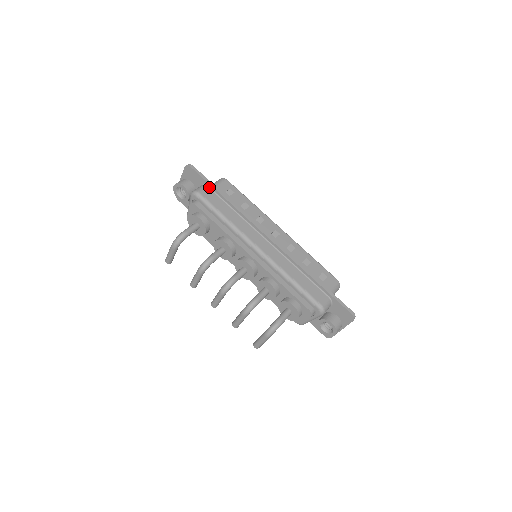
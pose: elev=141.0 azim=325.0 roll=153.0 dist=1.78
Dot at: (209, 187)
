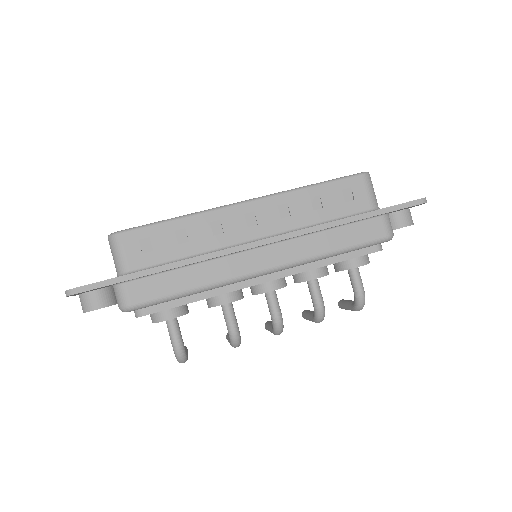
Dot at: (126, 282)
